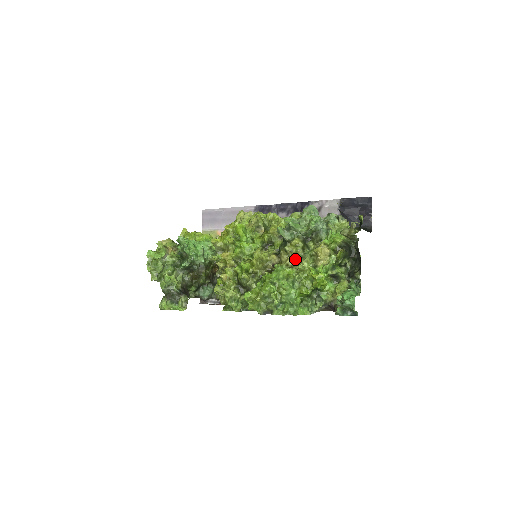
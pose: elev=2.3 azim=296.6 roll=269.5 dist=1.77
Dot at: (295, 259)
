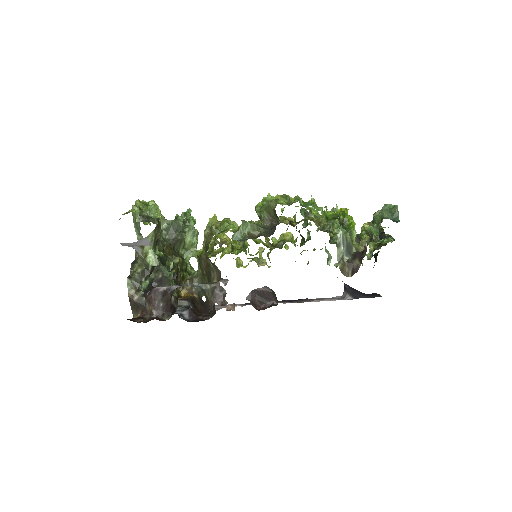
Dot at: (317, 221)
